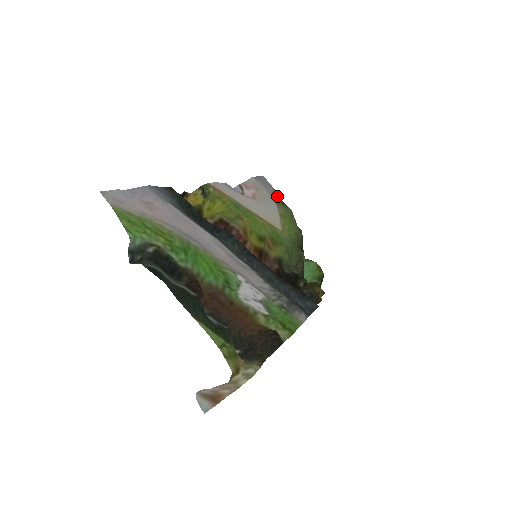
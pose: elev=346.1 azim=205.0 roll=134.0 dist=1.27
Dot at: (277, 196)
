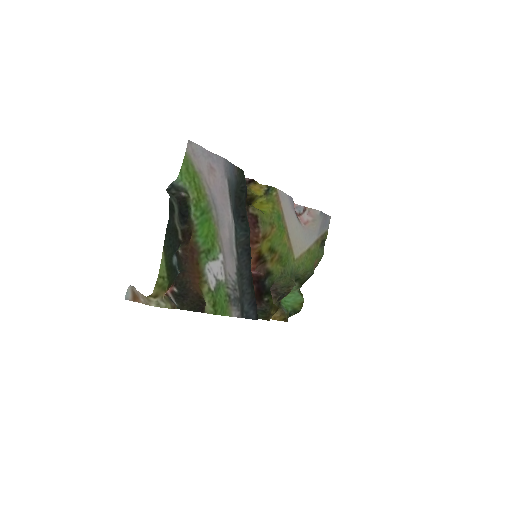
Dot at: (324, 237)
